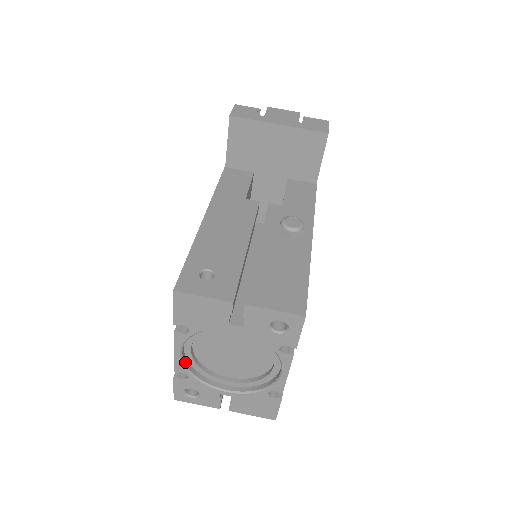
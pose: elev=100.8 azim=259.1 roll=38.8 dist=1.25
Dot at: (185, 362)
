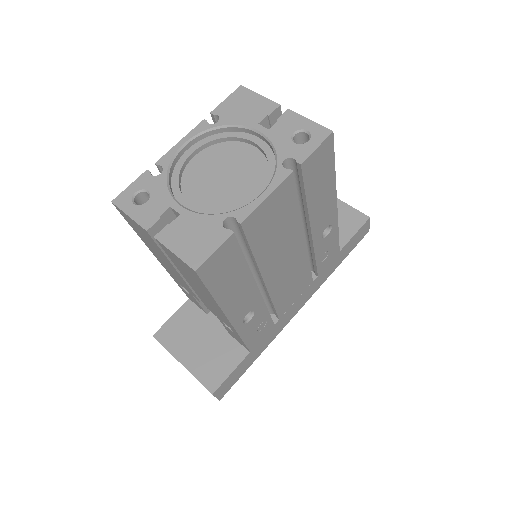
Dot at: (175, 159)
